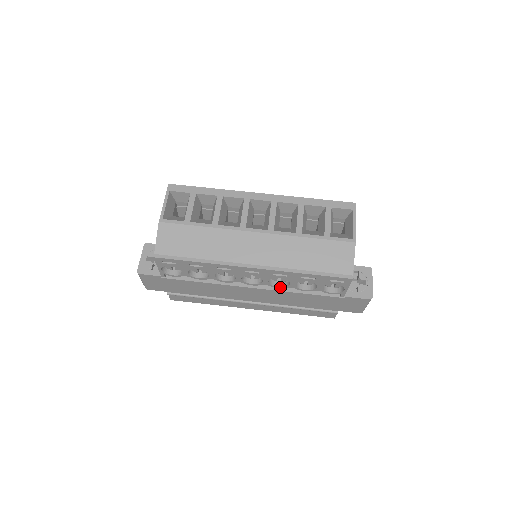
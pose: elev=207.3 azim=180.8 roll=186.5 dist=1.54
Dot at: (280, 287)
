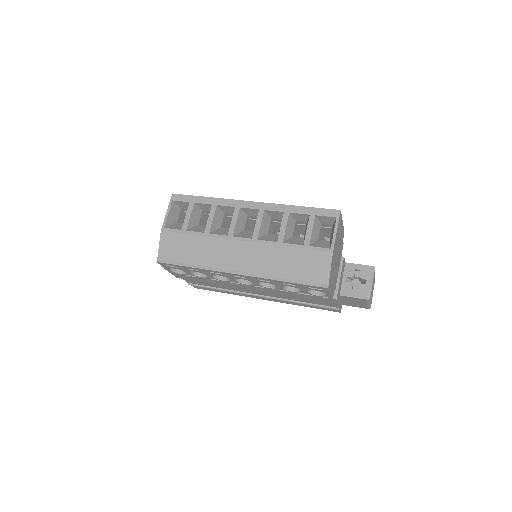
Dot at: (271, 288)
